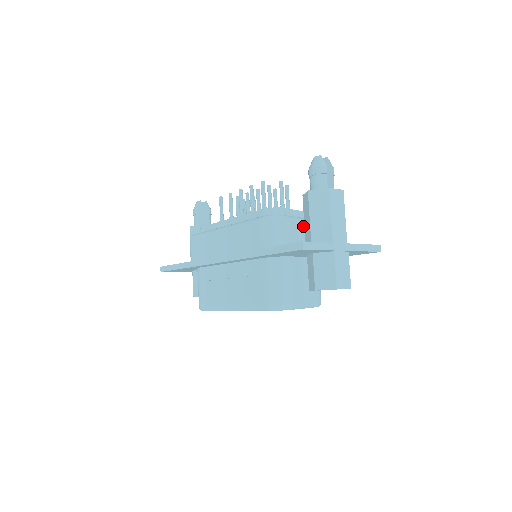
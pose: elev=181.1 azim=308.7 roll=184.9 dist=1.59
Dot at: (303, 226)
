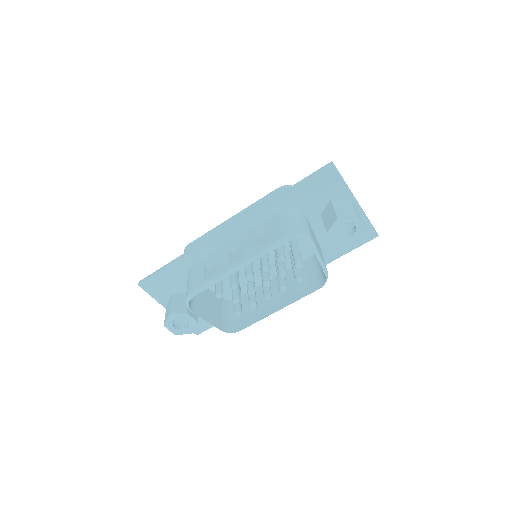
Dot at: occluded
